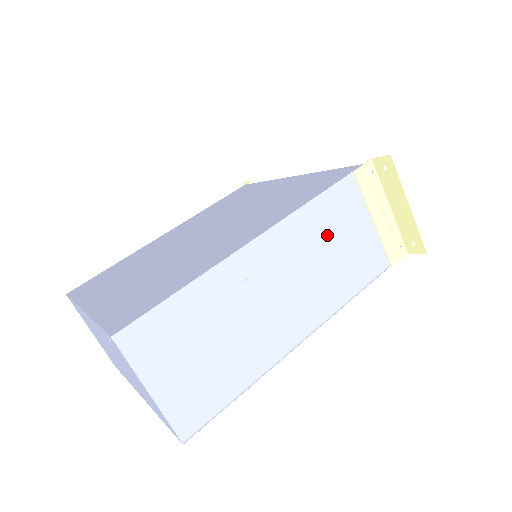
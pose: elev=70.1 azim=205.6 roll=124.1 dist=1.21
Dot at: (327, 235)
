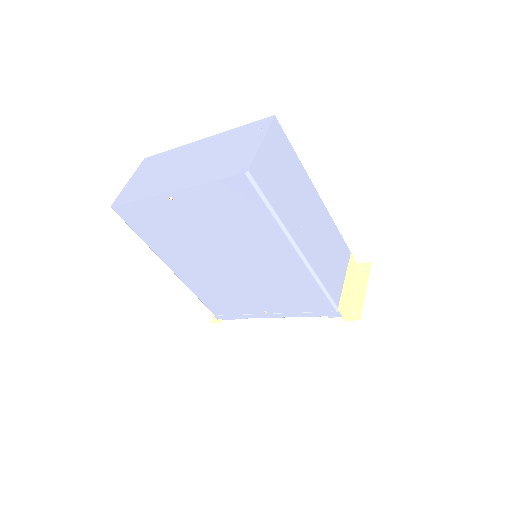
Dot at: (332, 246)
